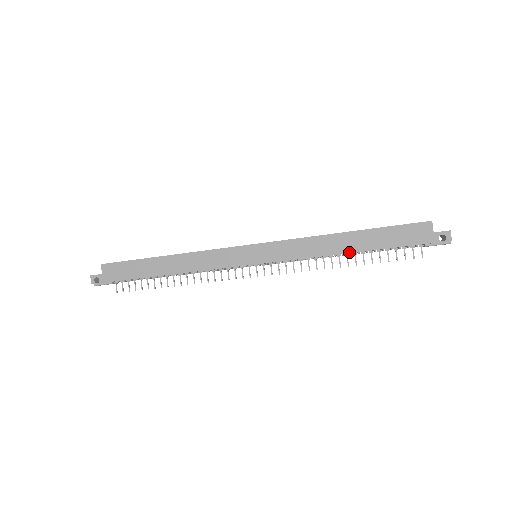
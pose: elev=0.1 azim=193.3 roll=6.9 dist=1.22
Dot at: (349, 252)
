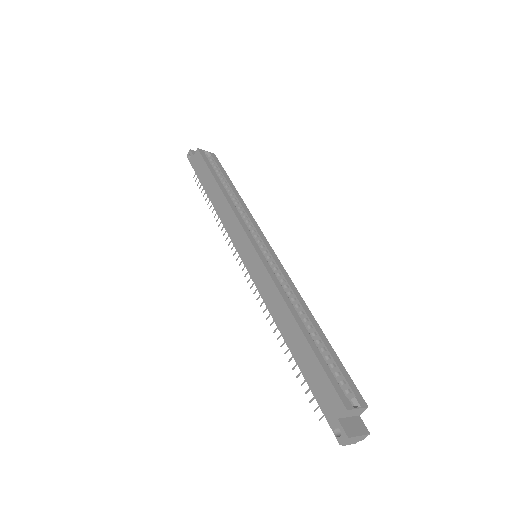
Dot at: (284, 339)
